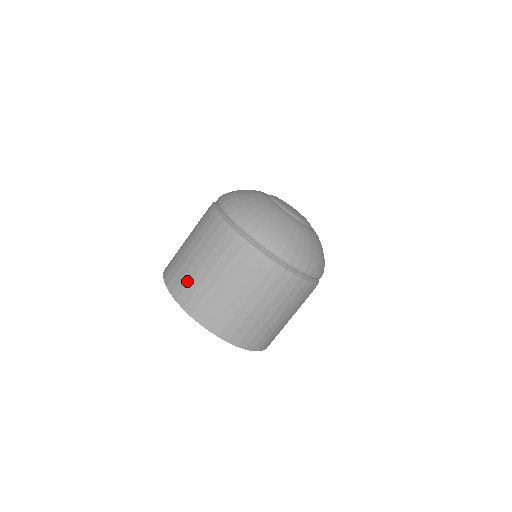
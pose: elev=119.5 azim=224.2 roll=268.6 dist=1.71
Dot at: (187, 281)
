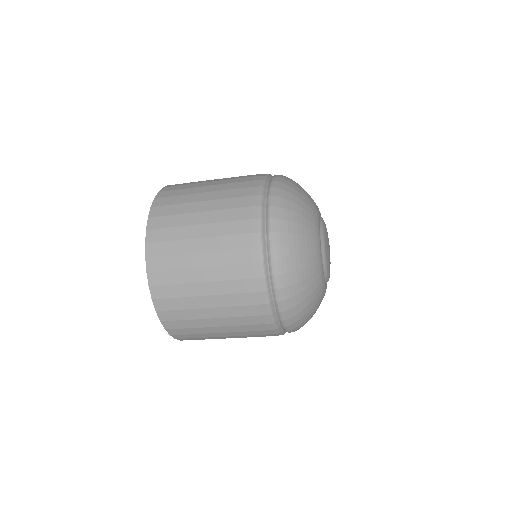
Dot at: (175, 211)
